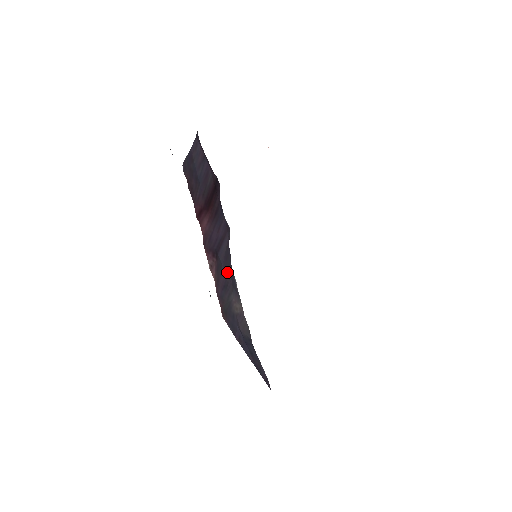
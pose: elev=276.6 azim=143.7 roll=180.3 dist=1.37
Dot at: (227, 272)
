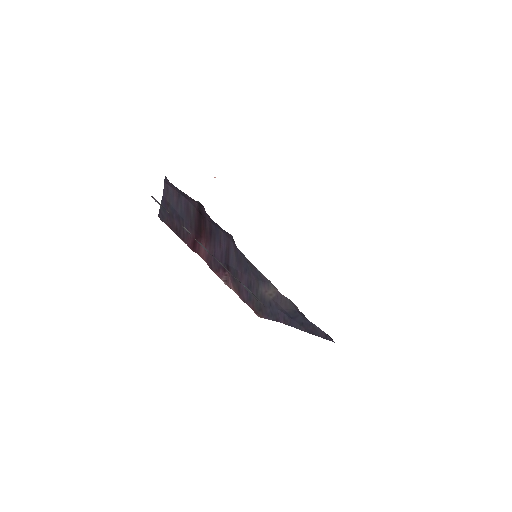
Dot at: (246, 273)
